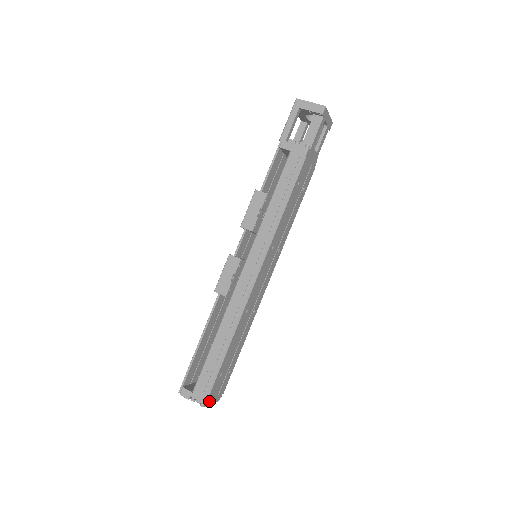
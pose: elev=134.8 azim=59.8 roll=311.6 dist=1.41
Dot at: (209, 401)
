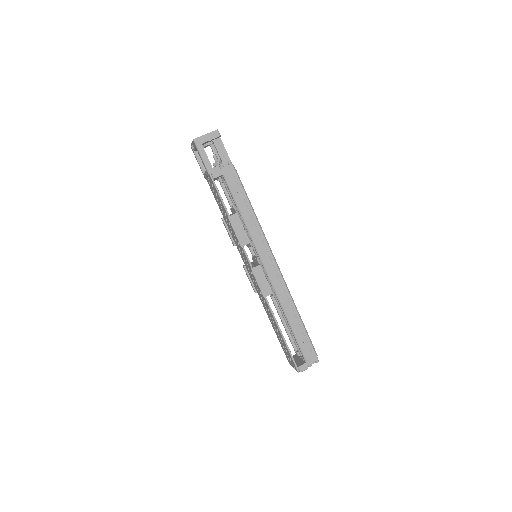
Dot at: occluded
